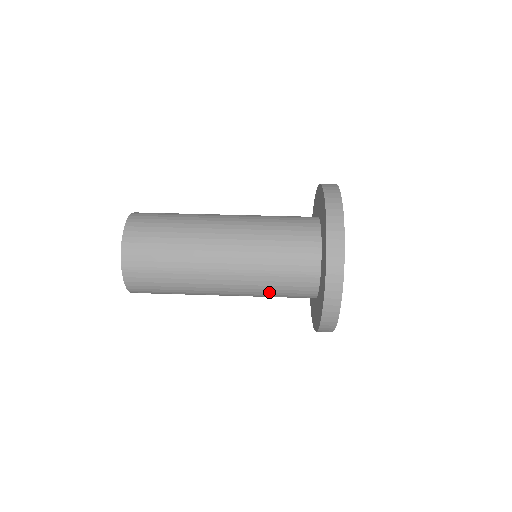
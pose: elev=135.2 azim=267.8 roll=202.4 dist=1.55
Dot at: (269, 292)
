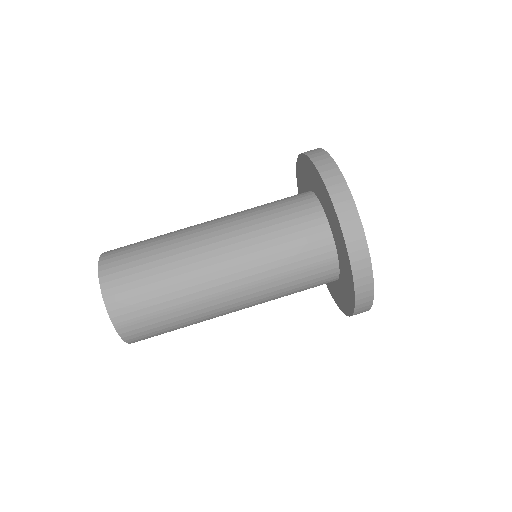
Dot at: (286, 293)
